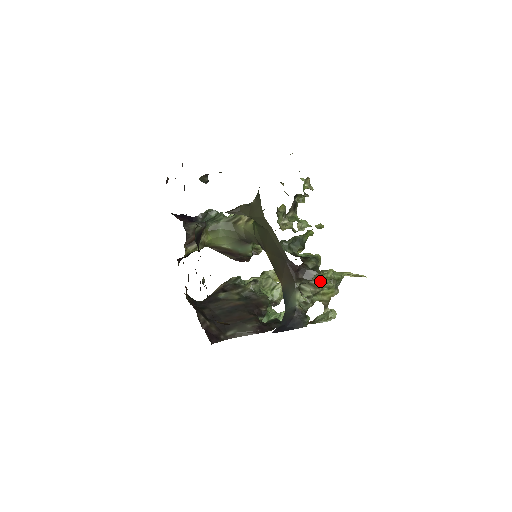
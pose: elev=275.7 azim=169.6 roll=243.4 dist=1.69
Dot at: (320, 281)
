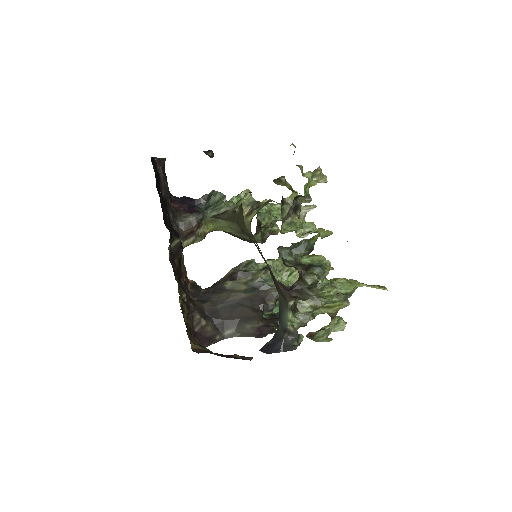
Dot at: (322, 297)
